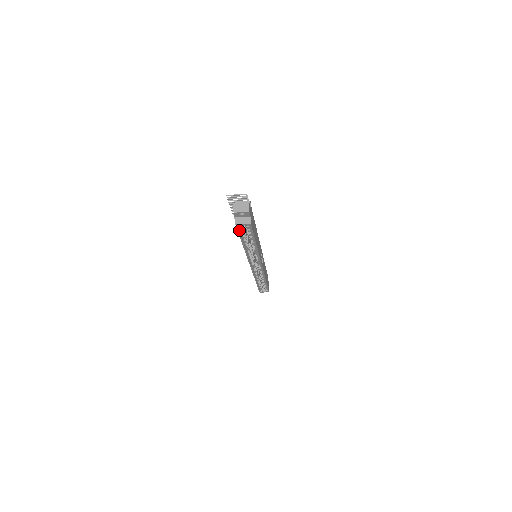
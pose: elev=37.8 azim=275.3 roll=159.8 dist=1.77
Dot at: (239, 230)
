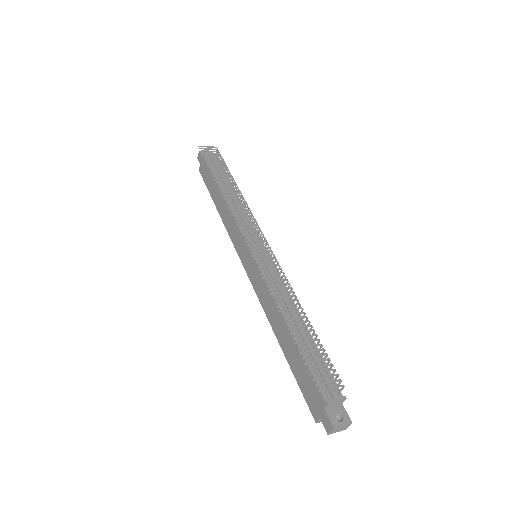
Dot at: (306, 395)
